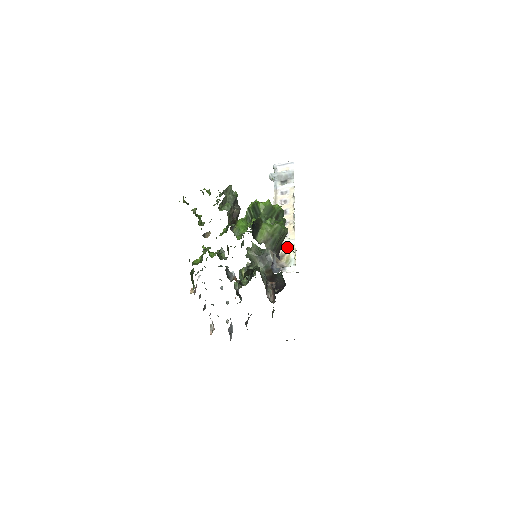
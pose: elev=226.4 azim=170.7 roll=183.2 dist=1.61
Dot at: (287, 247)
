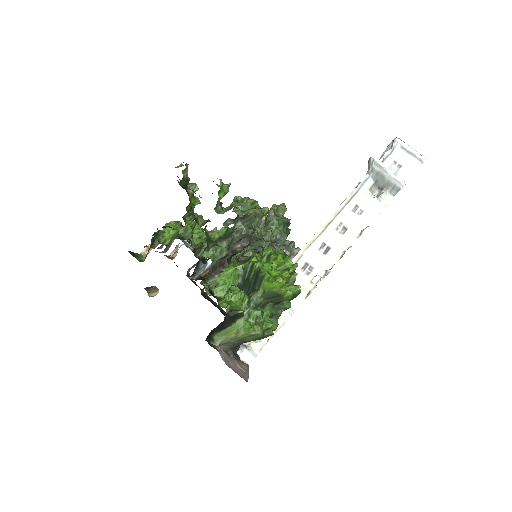
Dot at: occluded
